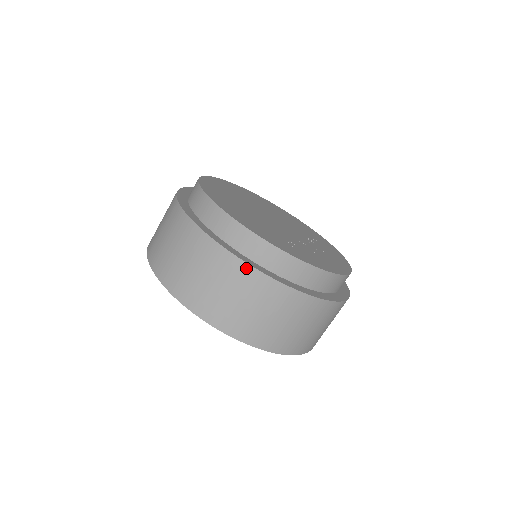
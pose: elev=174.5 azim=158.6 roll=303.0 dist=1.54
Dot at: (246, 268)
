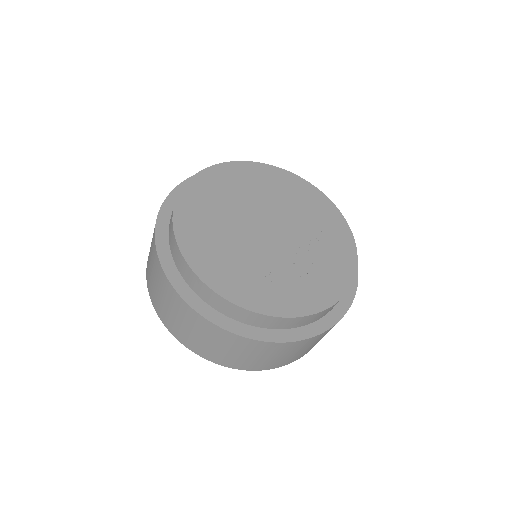
Dot at: (207, 322)
